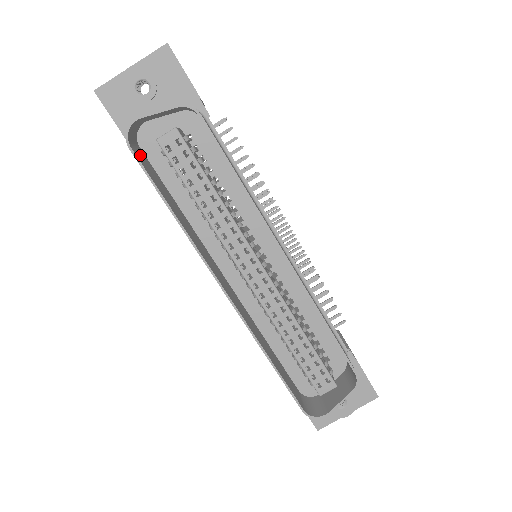
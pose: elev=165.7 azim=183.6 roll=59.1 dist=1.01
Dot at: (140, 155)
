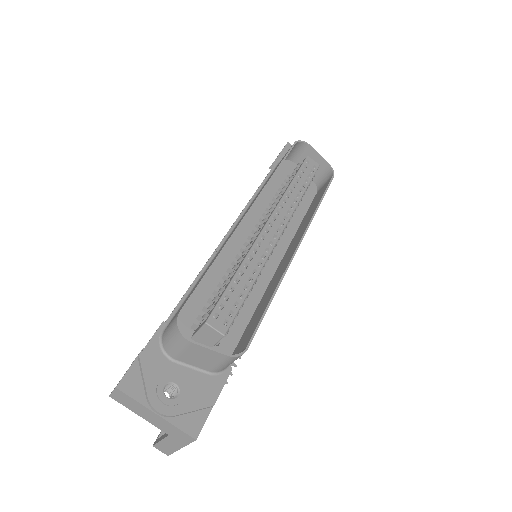
Dot at: occluded
